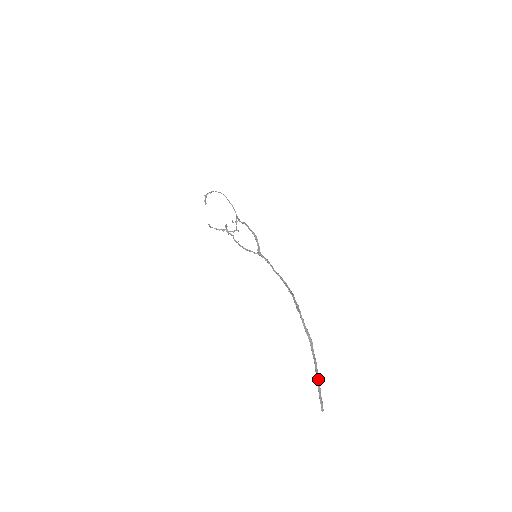
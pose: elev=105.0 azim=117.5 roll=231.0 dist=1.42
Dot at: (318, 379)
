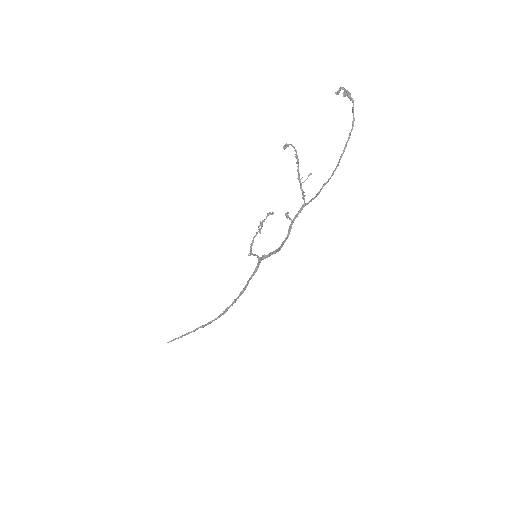
Dot at: occluded
